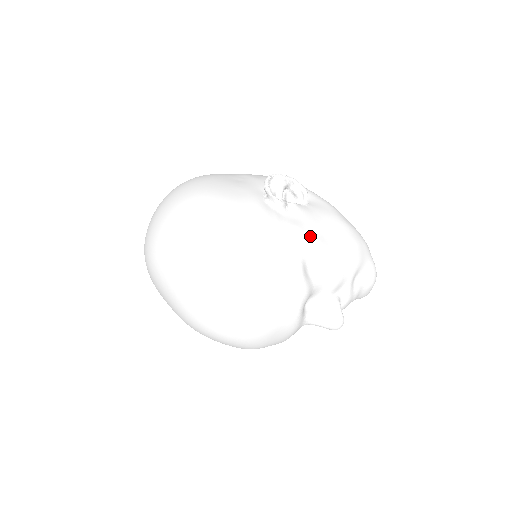
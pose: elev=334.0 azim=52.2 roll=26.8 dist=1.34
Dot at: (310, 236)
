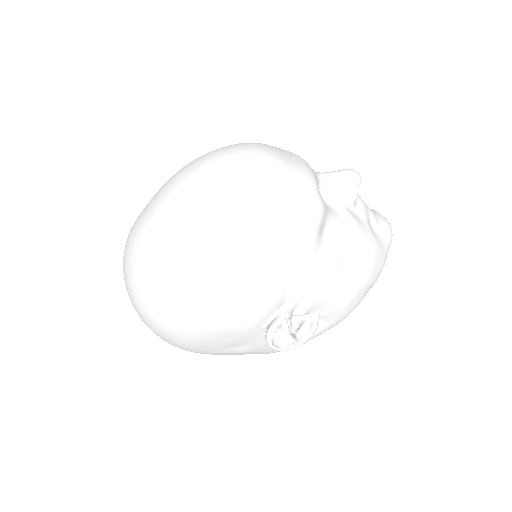
Dot at: occluded
